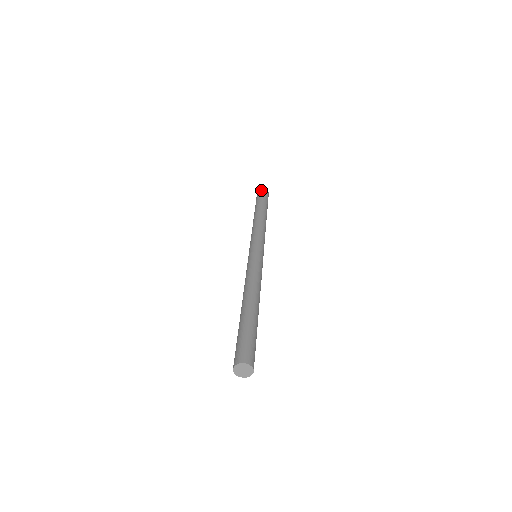
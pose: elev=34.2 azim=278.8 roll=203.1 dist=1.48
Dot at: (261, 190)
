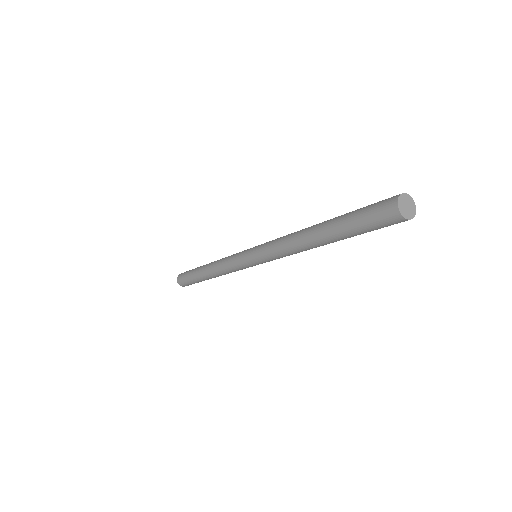
Dot at: occluded
